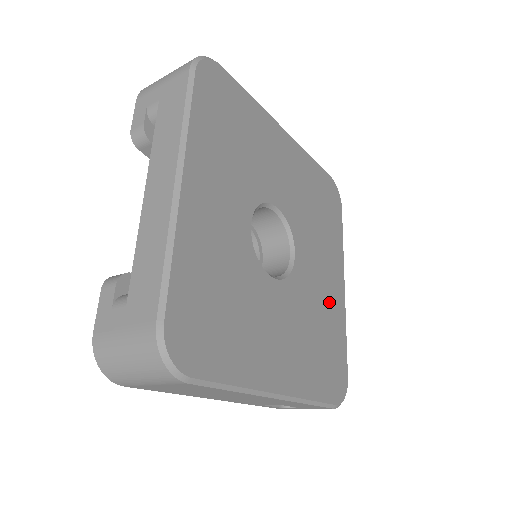
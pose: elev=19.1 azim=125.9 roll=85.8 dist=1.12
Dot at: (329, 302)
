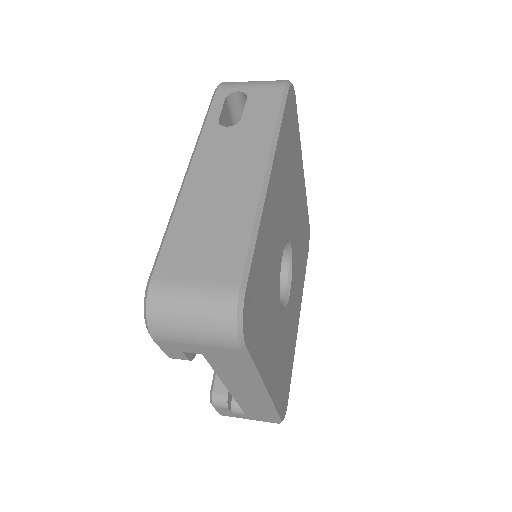
Dot at: (301, 211)
